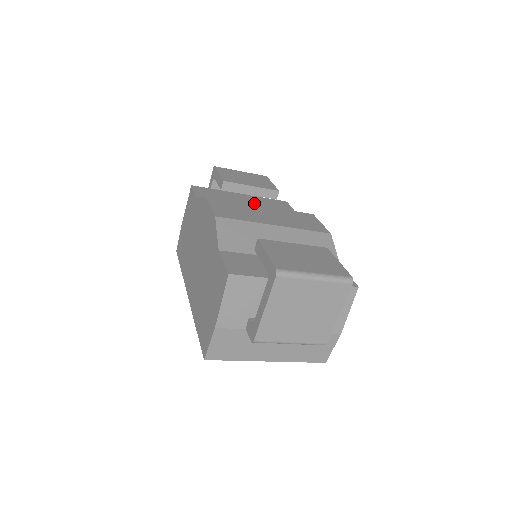
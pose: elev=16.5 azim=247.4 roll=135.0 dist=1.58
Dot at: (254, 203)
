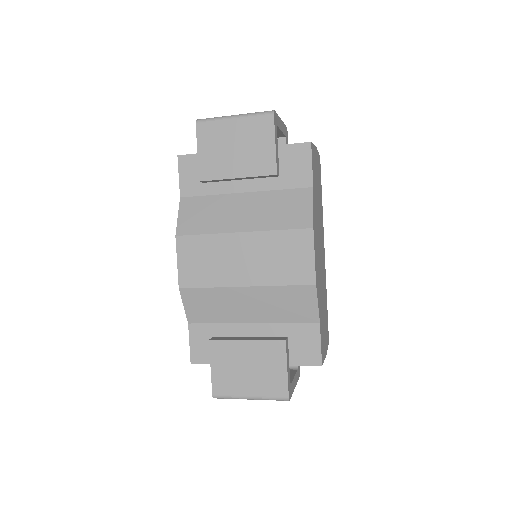
Dot at: occluded
